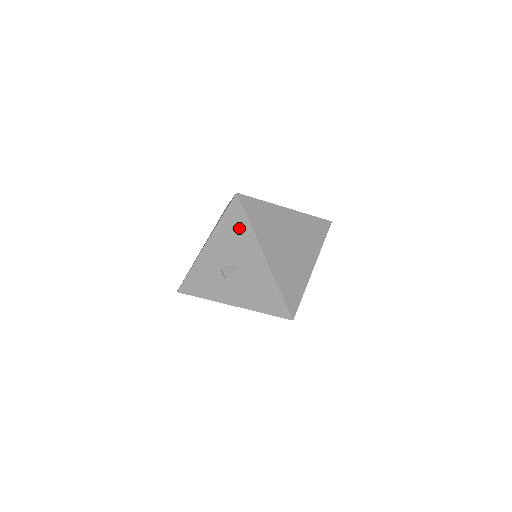
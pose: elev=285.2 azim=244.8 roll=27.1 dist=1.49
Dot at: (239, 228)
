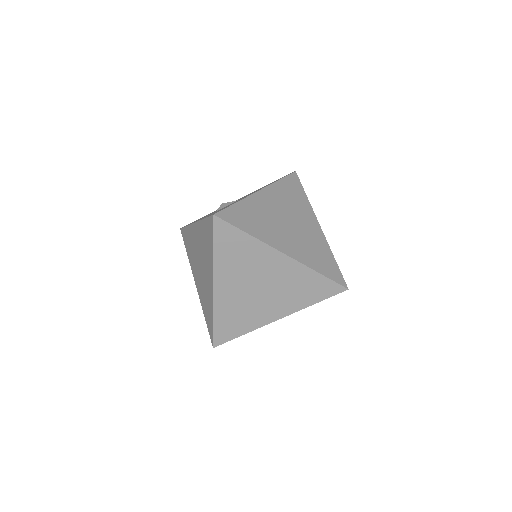
Dot at: occluded
